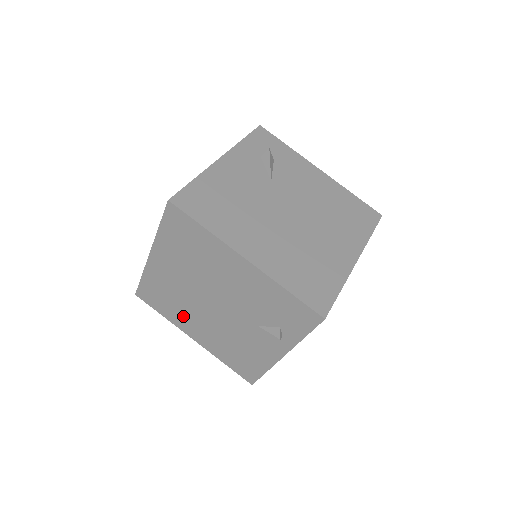
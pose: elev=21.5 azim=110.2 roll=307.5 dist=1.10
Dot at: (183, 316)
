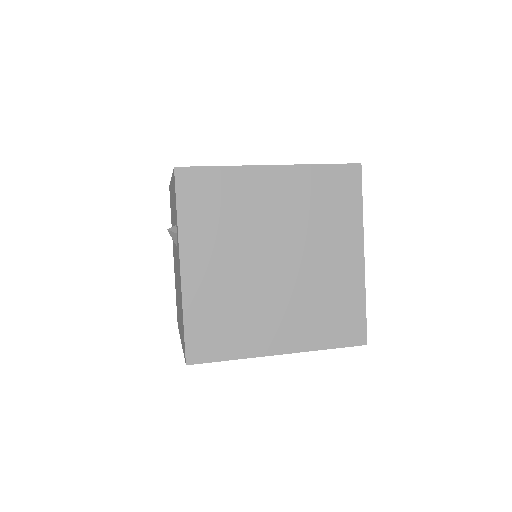
Dot at: occluded
